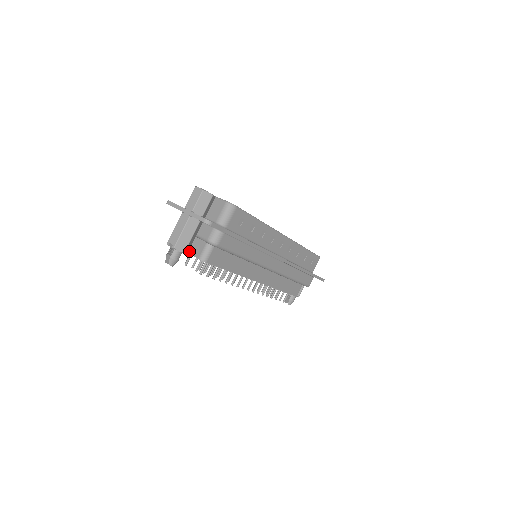
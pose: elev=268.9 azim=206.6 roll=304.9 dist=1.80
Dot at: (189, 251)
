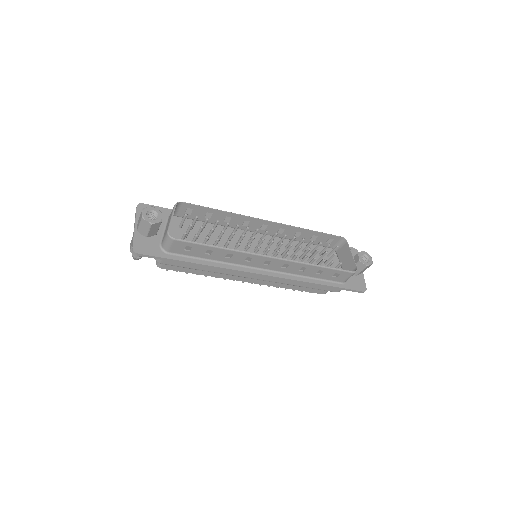
Dot at: occluded
